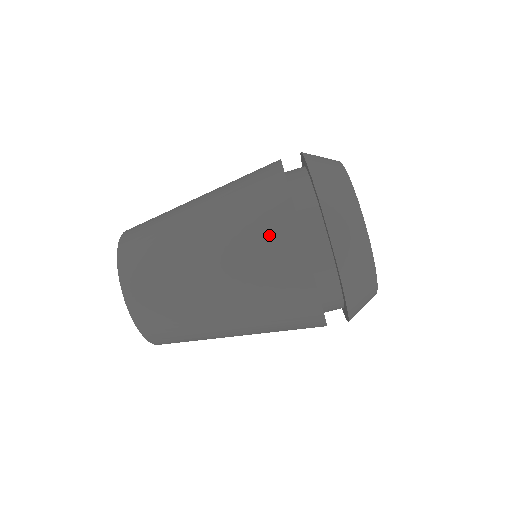
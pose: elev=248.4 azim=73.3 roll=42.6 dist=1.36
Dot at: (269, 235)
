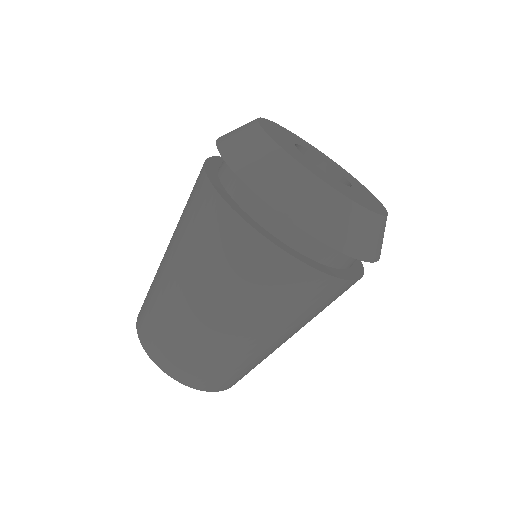
Dot at: (251, 266)
